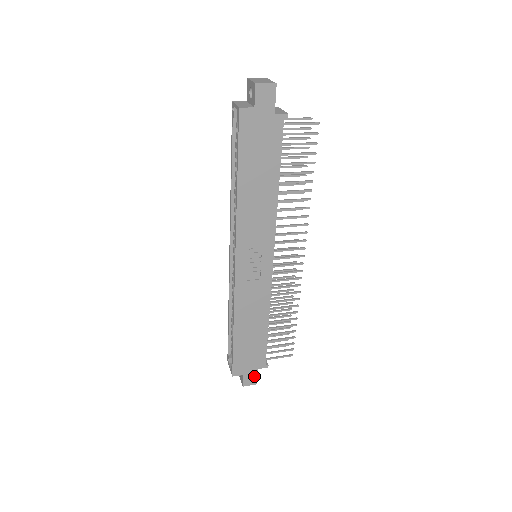
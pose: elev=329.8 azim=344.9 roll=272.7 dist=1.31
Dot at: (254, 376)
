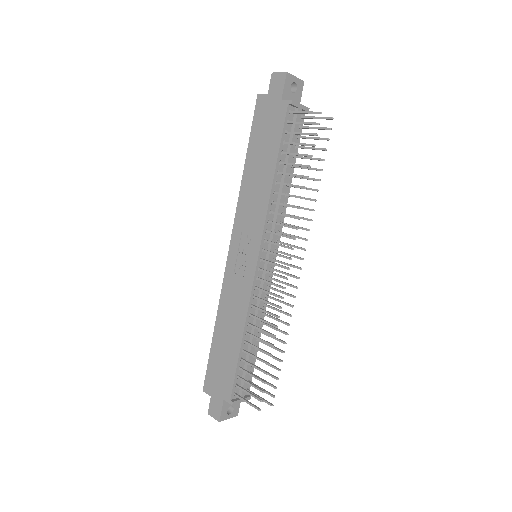
Dot at: (219, 407)
